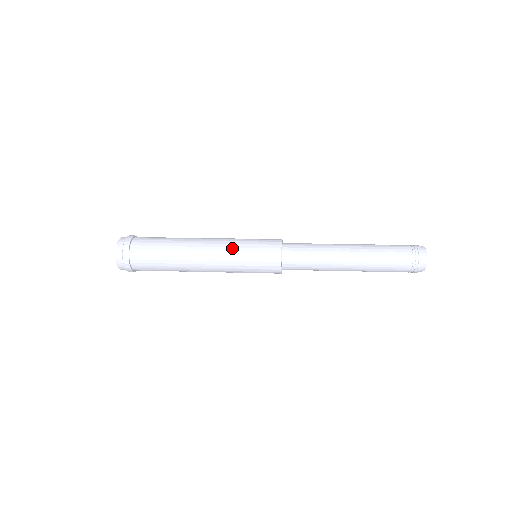
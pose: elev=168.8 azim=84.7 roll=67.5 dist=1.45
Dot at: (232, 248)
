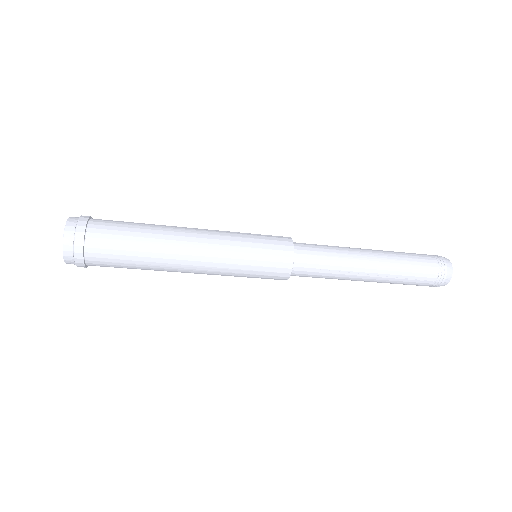
Dot at: occluded
